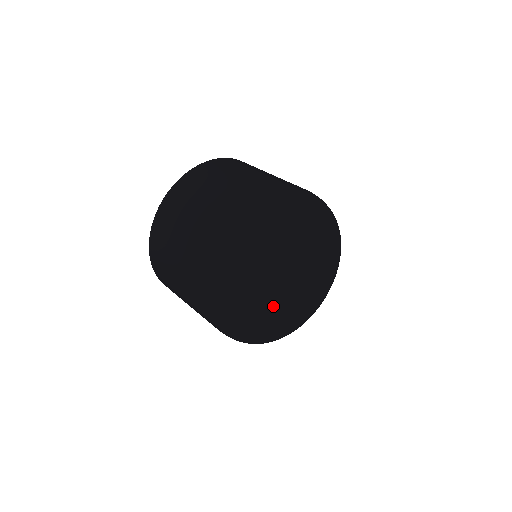
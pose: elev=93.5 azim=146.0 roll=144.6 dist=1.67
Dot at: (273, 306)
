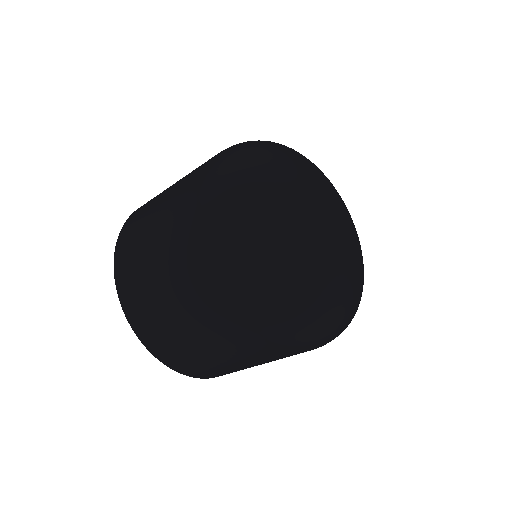
Dot at: (325, 266)
